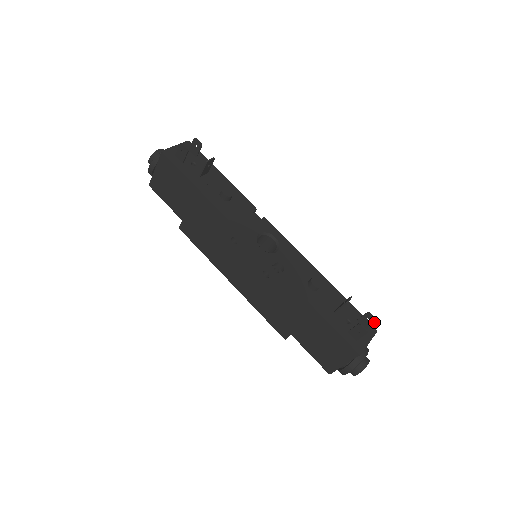
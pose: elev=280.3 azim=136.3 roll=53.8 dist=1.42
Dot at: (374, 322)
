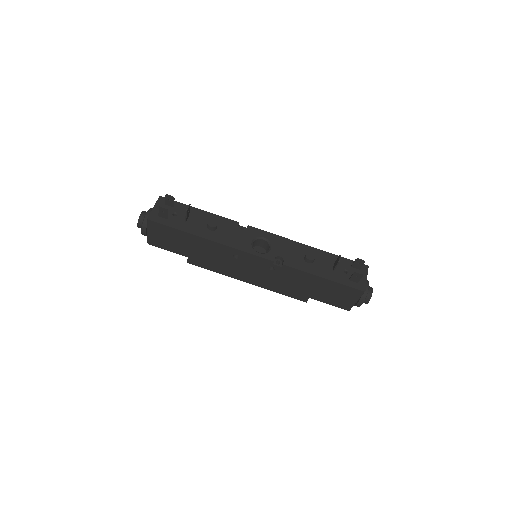
Dot at: occluded
